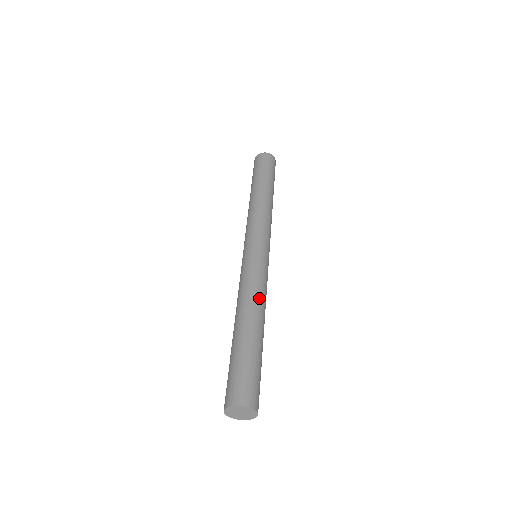
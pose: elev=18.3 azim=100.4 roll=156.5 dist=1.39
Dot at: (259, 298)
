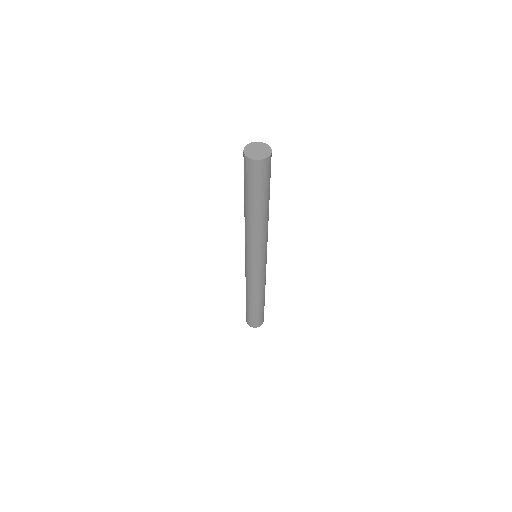
Dot at: occluded
